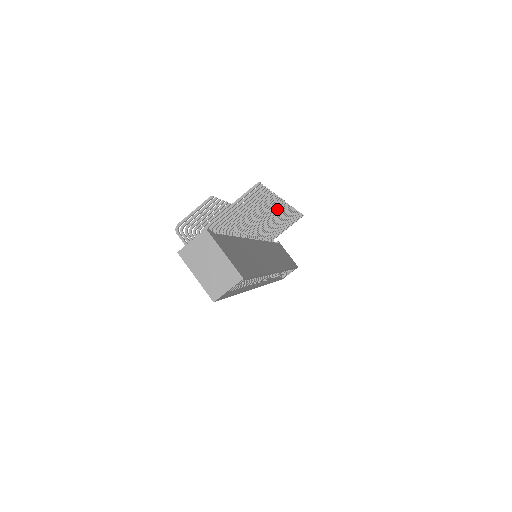
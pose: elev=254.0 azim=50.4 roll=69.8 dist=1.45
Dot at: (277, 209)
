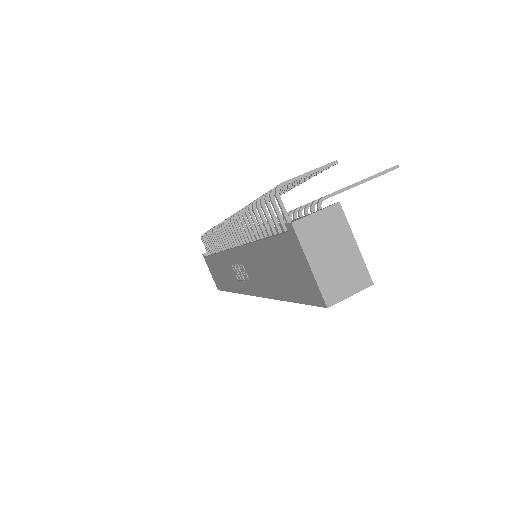
Dot at: occluded
